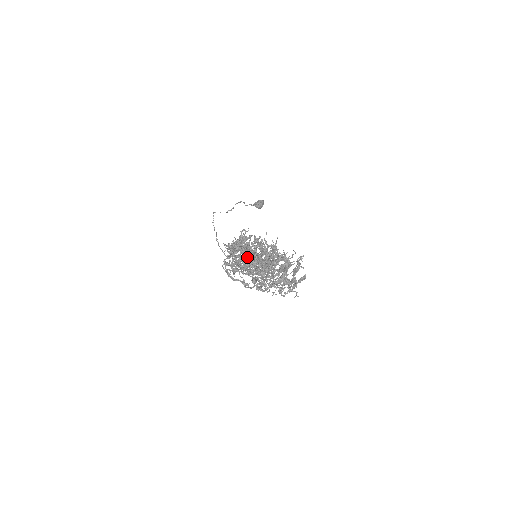
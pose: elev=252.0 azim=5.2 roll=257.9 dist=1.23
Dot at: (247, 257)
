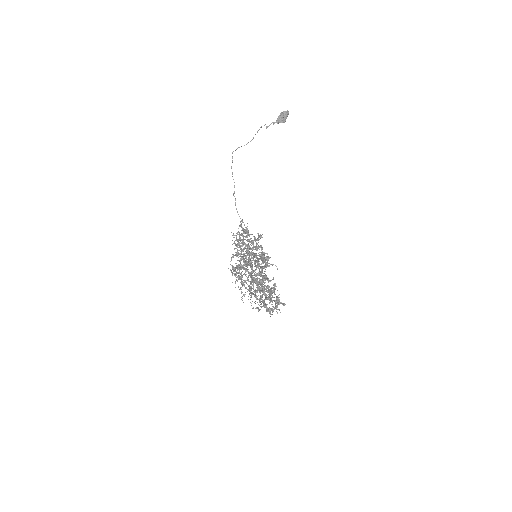
Dot at: (249, 254)
